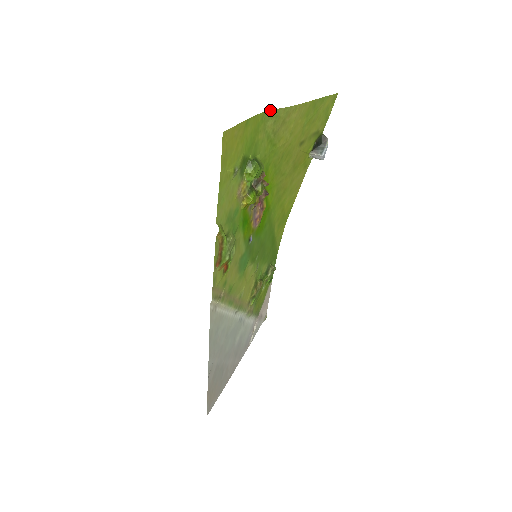
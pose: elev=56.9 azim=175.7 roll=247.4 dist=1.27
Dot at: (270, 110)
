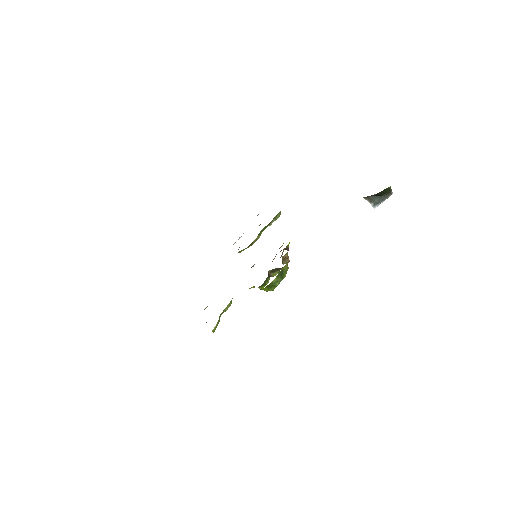
Dot at: occluded
